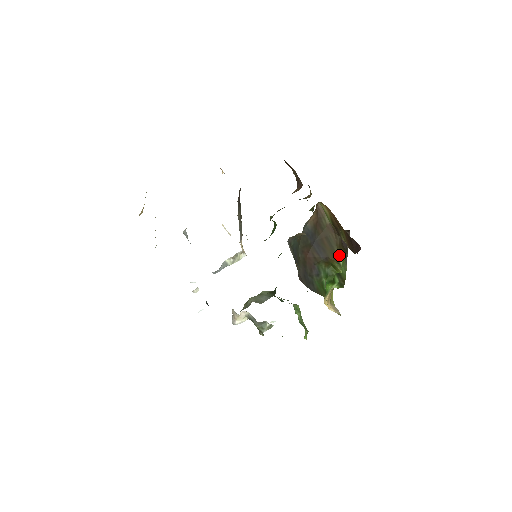
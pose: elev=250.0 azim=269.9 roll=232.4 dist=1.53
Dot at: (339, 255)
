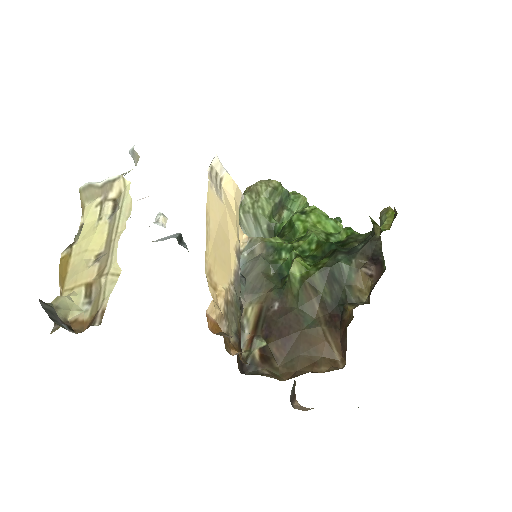
Dot at: occluded
